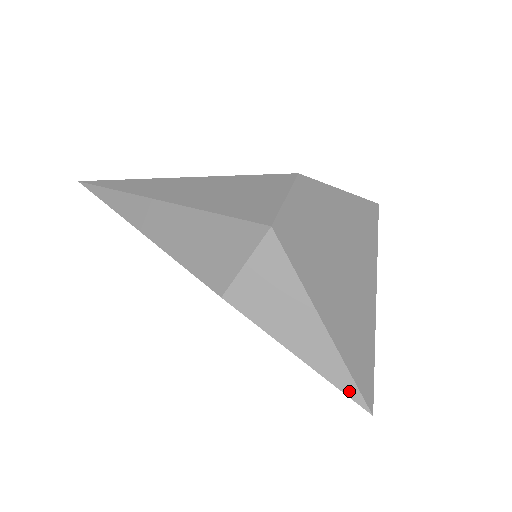
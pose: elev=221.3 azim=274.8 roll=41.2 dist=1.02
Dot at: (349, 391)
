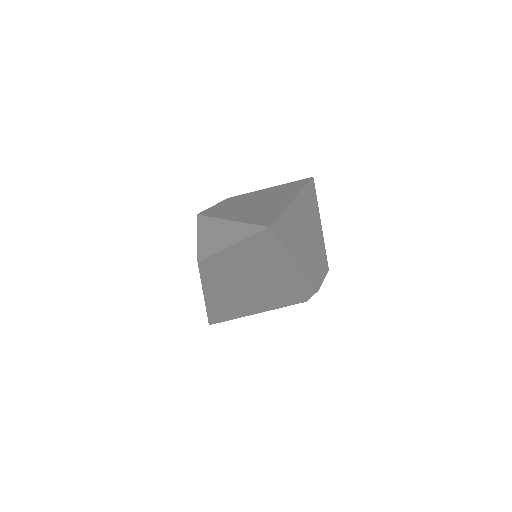
Dot at: (254, 231)
